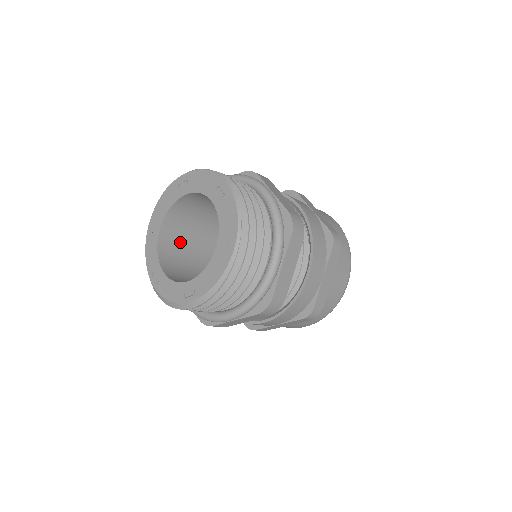
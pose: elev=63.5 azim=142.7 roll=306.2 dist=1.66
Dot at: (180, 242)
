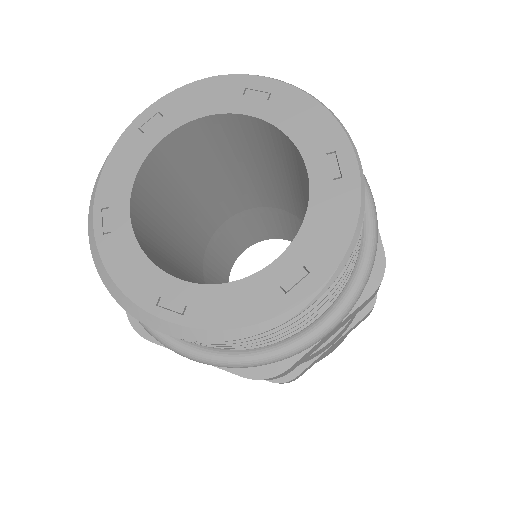
Dot at: (173, 175)
